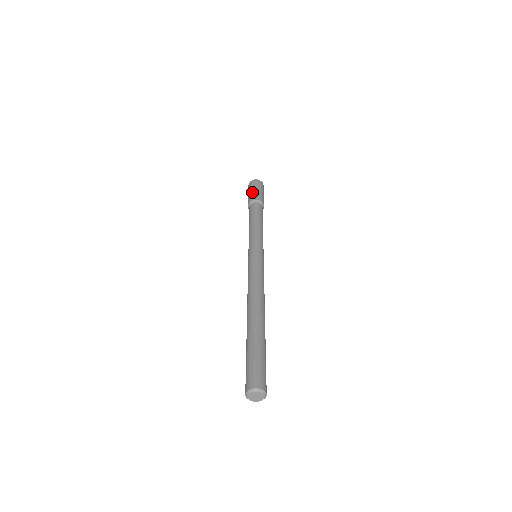
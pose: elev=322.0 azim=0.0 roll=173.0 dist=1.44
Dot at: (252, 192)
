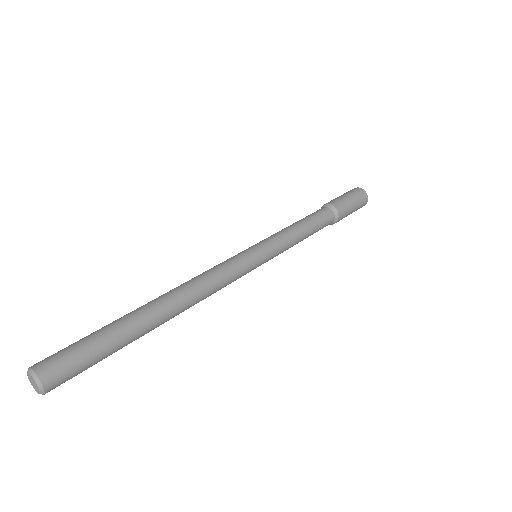
Dot at: (335, 198)
